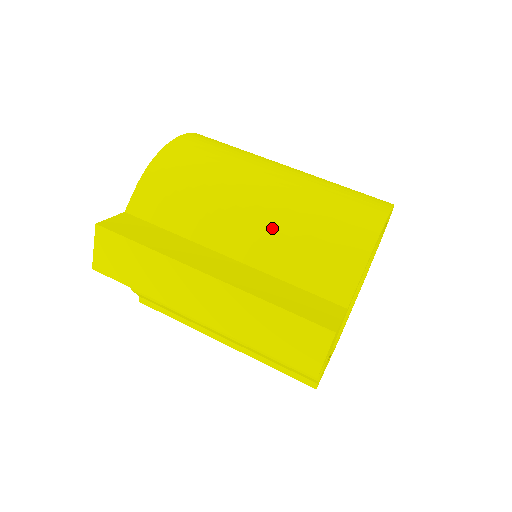
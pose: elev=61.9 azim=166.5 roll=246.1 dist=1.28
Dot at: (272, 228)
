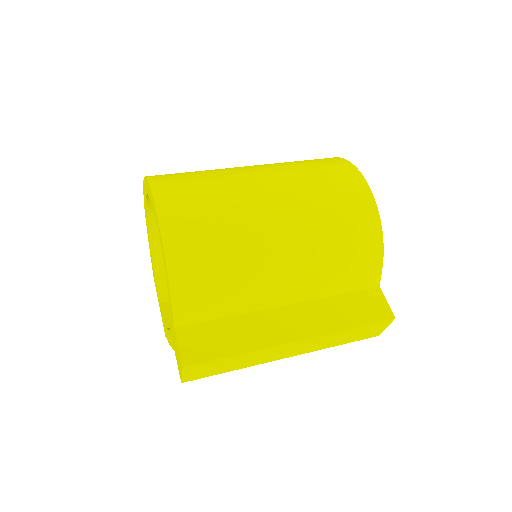
Dot at: (309, 268)
